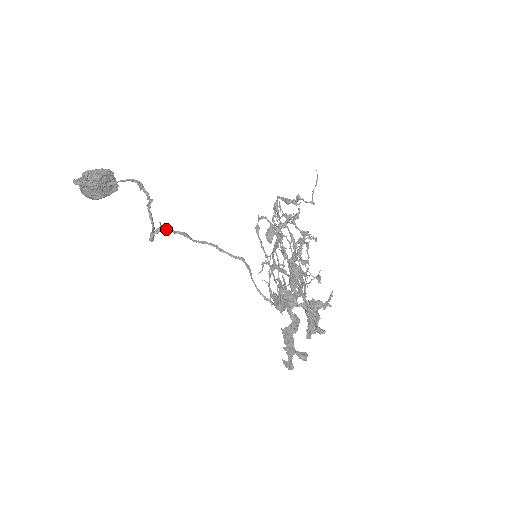
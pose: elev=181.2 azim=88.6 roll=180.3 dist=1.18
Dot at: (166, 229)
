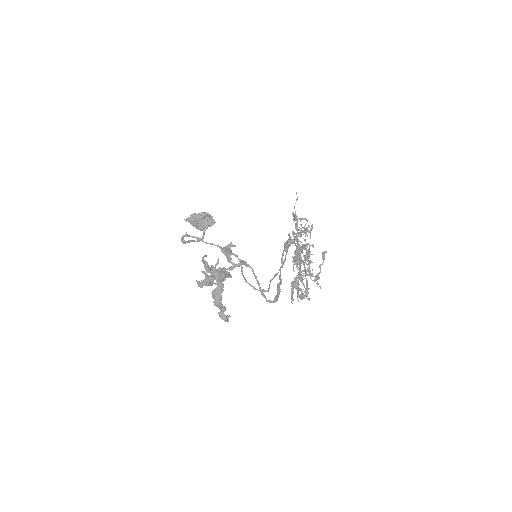
Dot at: (188, 235)
